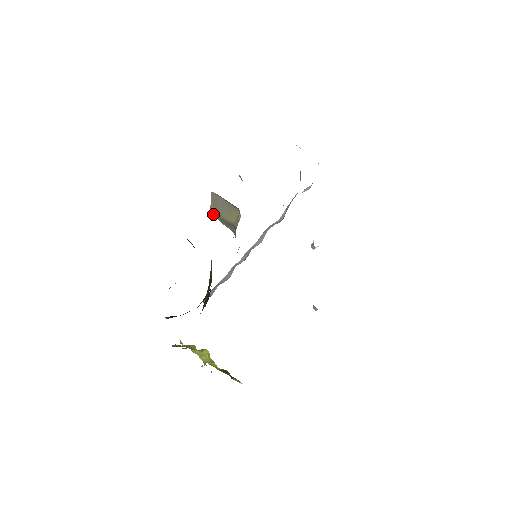
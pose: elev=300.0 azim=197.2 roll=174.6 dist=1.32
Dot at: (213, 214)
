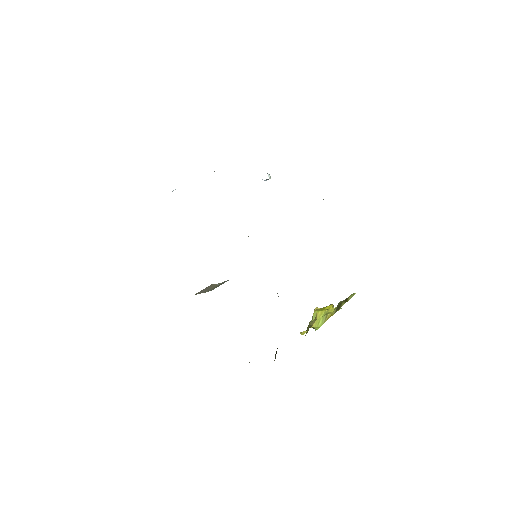
Dot at: occluded
